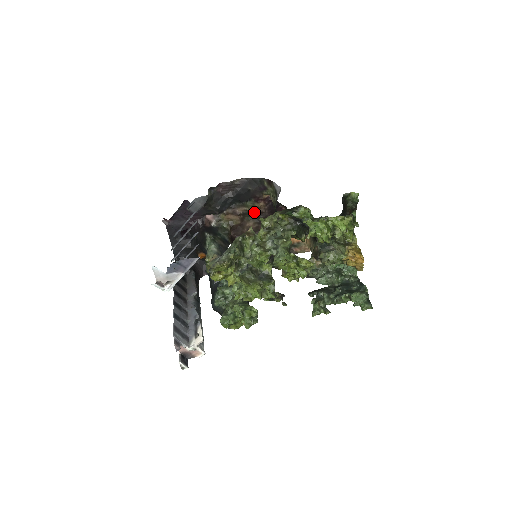
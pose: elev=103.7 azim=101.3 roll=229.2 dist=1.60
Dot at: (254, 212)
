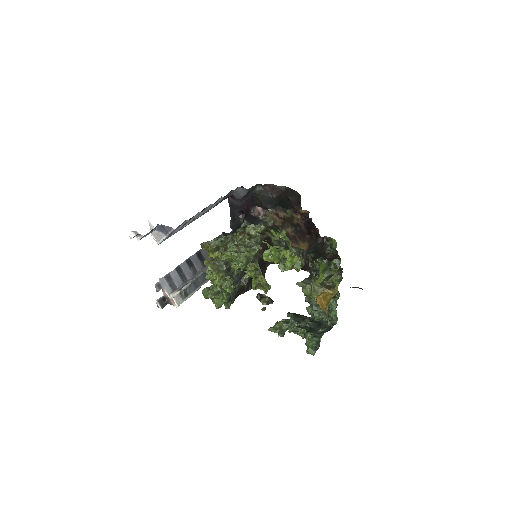
Dot at: (293, 221)
